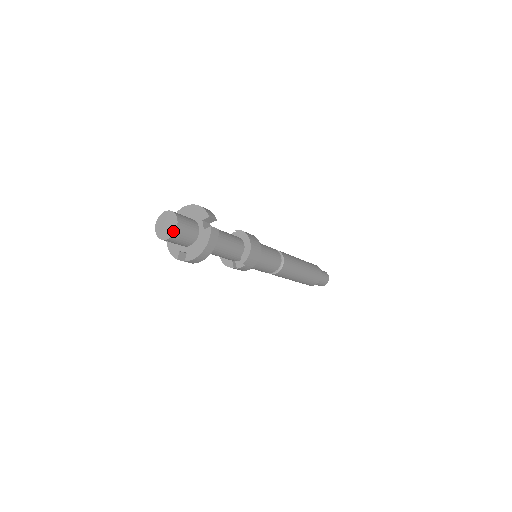
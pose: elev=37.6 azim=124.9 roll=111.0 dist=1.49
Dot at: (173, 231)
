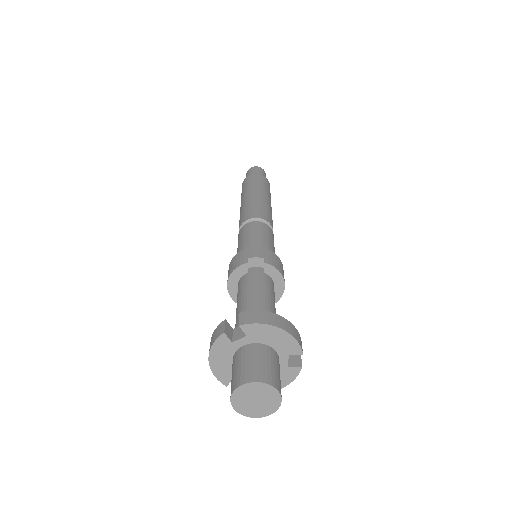
Dot at: (269, 412)
